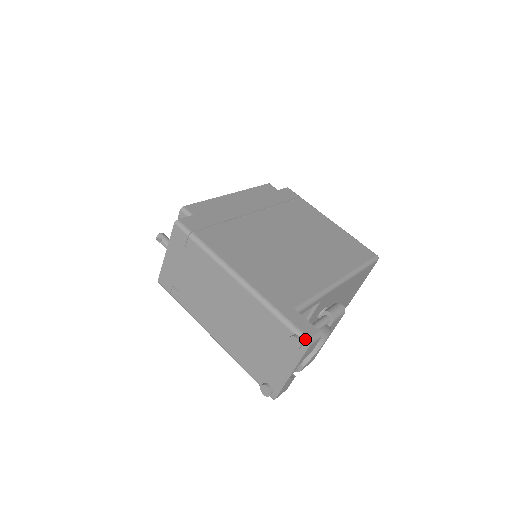
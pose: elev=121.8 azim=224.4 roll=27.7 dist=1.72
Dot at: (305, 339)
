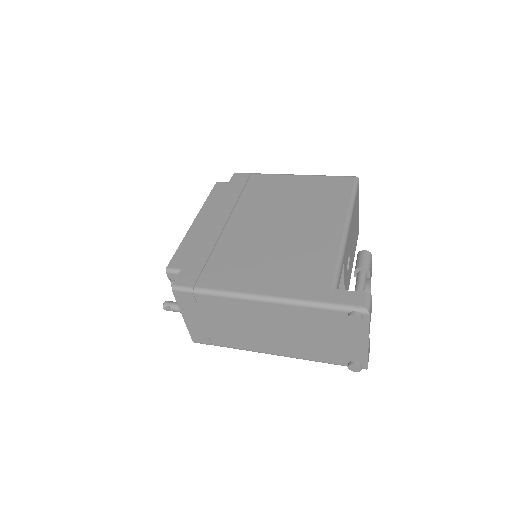
Dot at: (362, 310)
